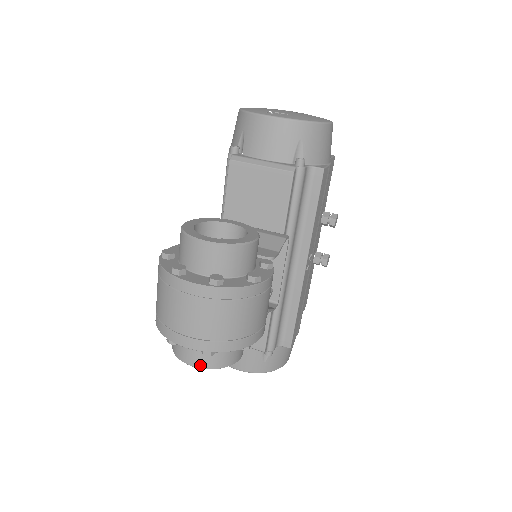
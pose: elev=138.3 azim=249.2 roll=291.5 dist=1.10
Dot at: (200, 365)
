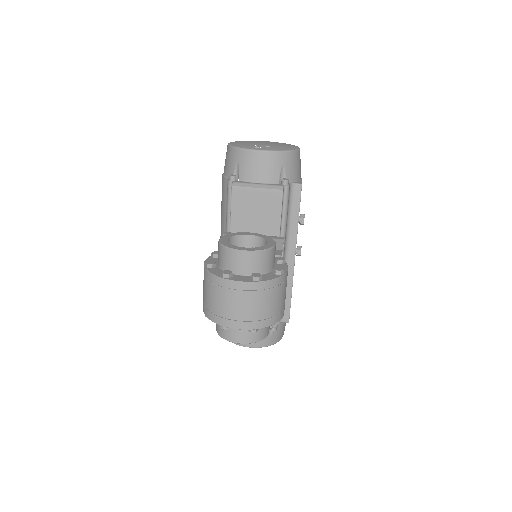
Dot at: (245, 341)
